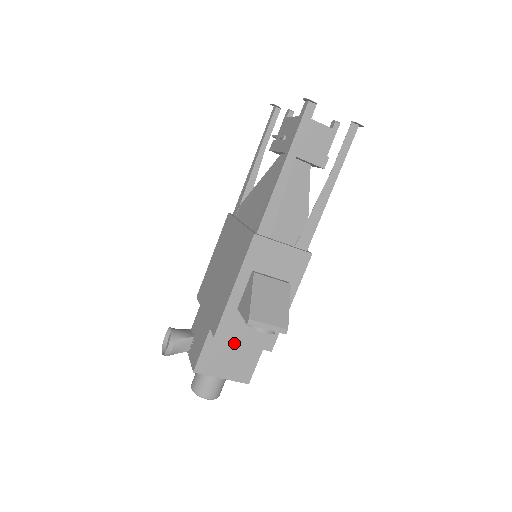
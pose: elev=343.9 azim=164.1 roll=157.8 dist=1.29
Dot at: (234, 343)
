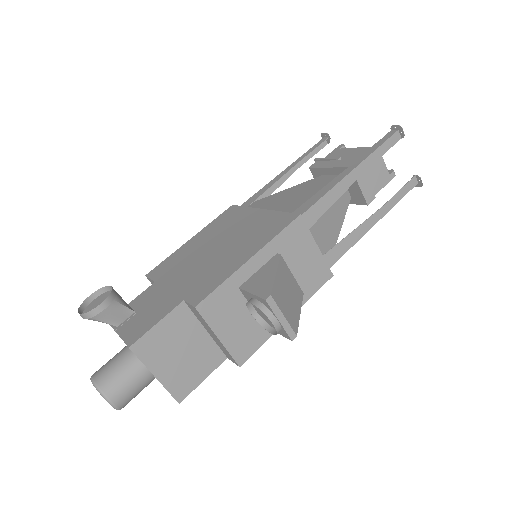
Dot at: (197, 336)
